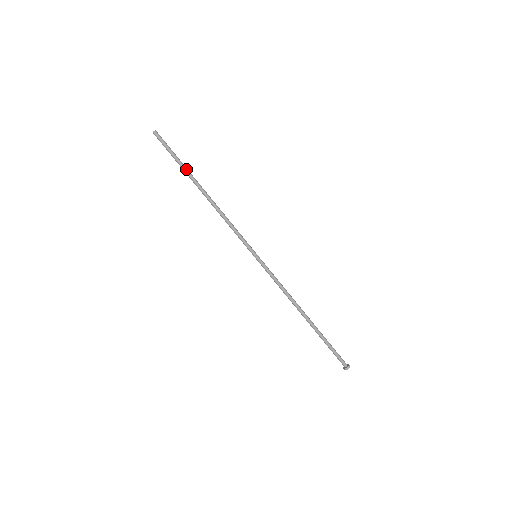
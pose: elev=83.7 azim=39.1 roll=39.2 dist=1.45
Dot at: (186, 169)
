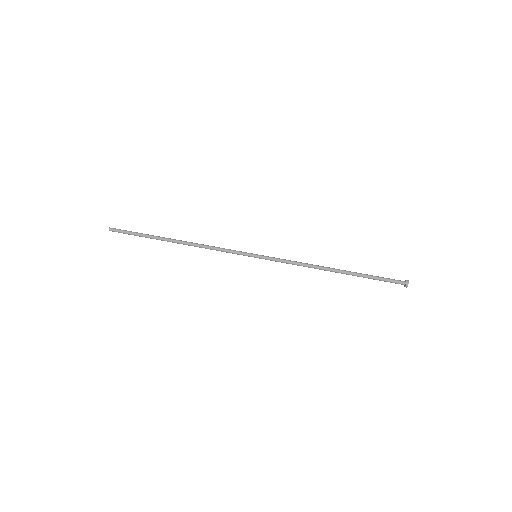
Dot at: (152, 237)
